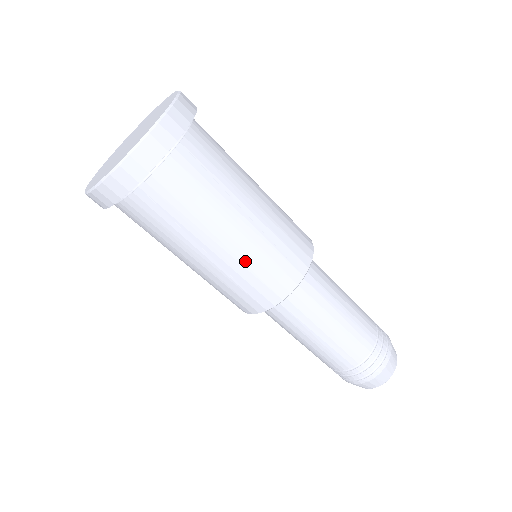
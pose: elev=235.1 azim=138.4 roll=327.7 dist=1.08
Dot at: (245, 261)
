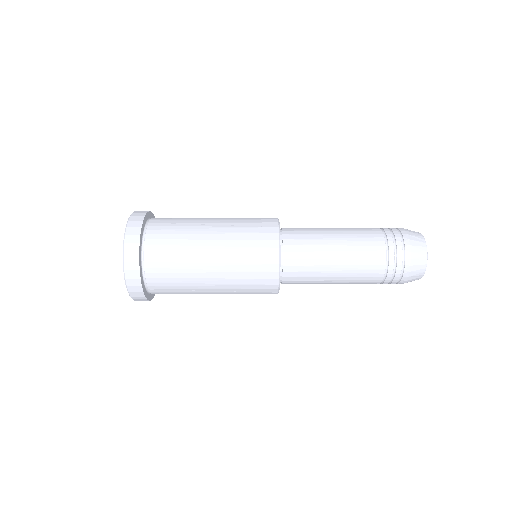
Dot at: (233, 283)
